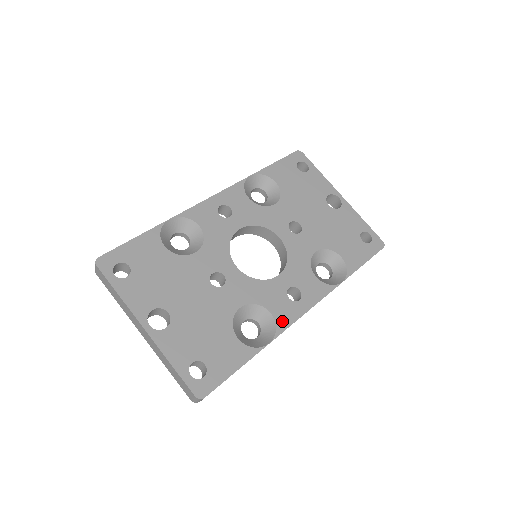
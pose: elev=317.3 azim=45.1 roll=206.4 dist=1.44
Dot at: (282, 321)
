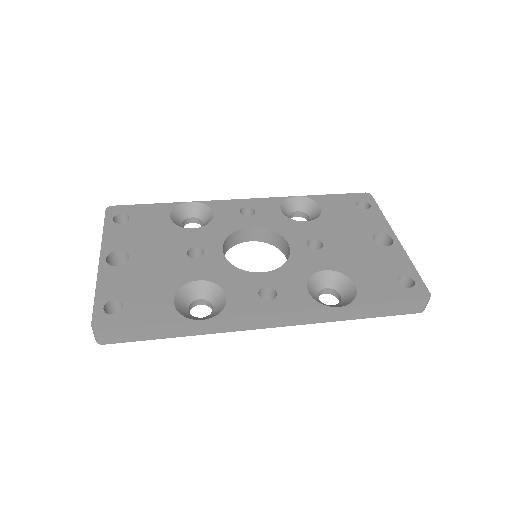
Dot at: (233, 309)
